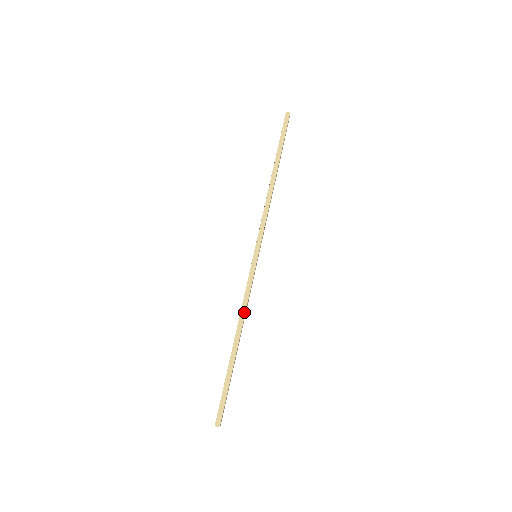
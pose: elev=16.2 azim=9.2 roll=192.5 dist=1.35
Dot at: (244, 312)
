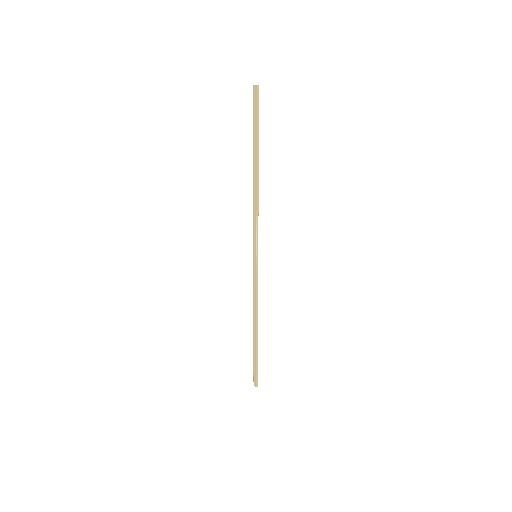
Dot at: (255, 306)
